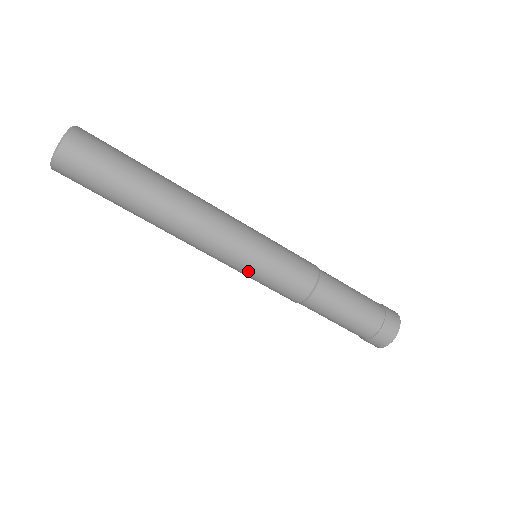
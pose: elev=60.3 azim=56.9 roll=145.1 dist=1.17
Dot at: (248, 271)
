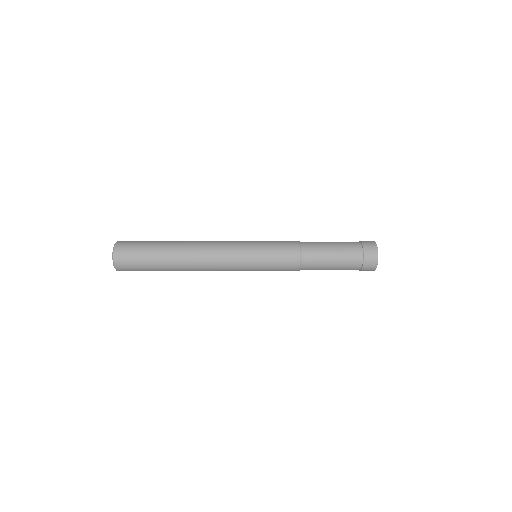
Dot at: occluded
